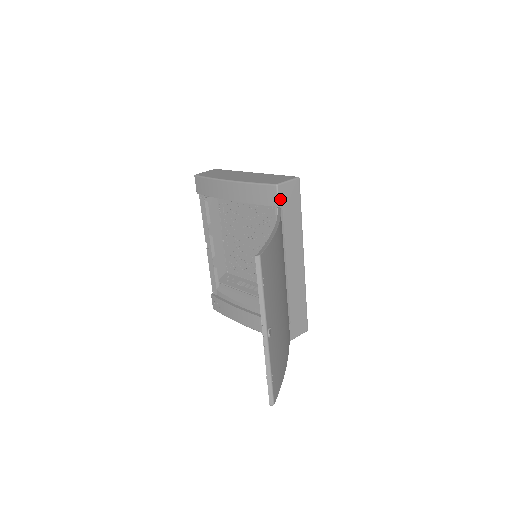
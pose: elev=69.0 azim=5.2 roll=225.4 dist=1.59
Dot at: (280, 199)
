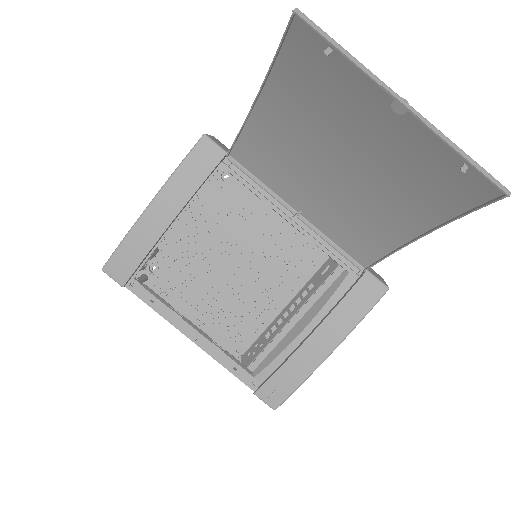
Dot at: (221, 147)
